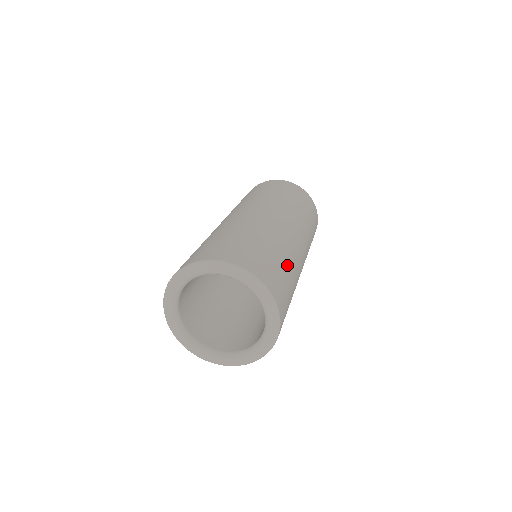
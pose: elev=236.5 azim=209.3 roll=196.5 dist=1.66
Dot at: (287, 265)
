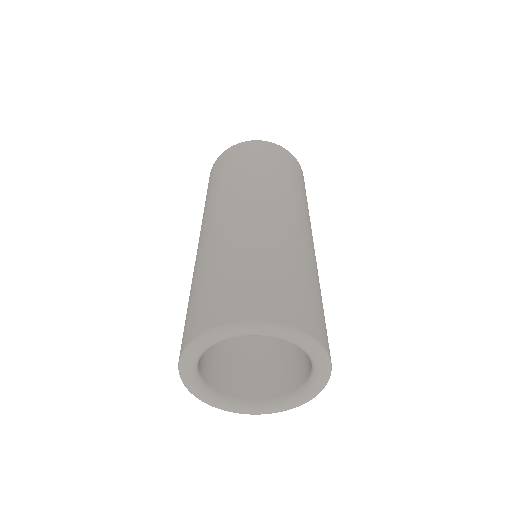
Dot at: occluded
